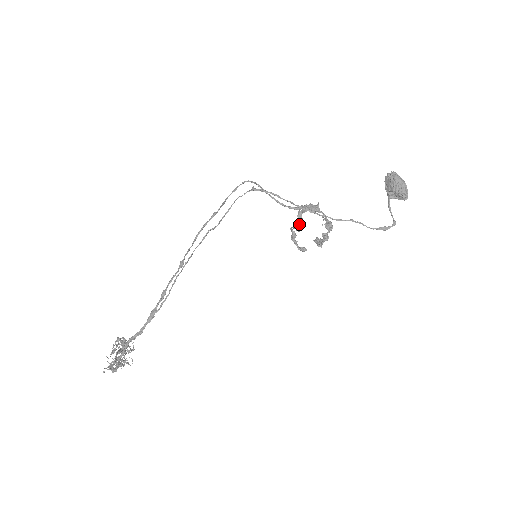
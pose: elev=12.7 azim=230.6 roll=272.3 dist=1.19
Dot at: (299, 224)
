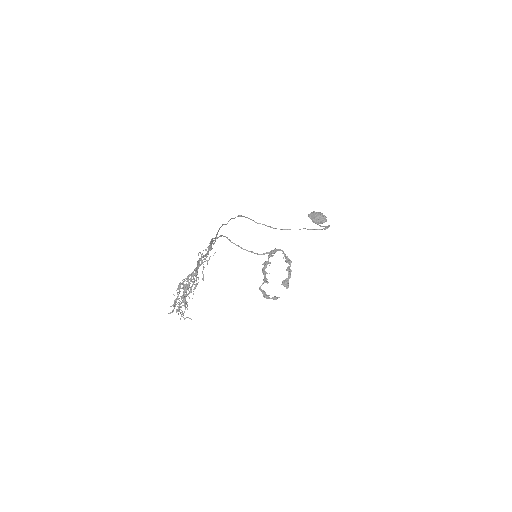
Dot at: (265, 279)
